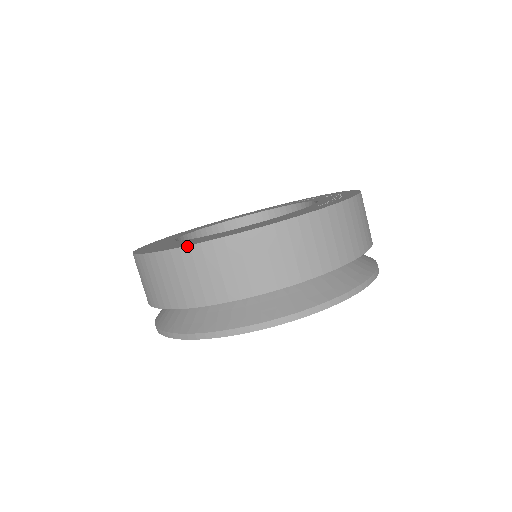
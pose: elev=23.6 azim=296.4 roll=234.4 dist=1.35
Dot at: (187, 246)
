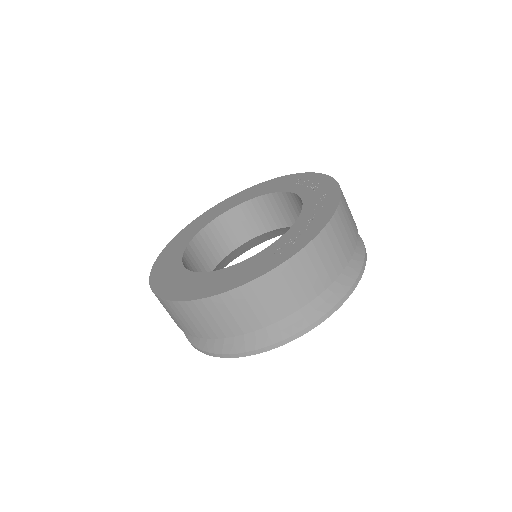
Dot at: (160, 298)
